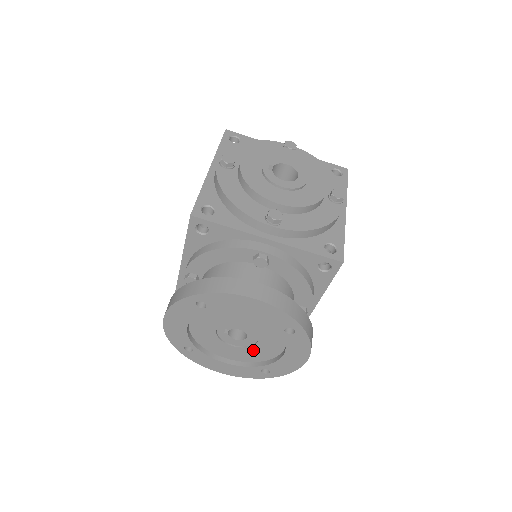
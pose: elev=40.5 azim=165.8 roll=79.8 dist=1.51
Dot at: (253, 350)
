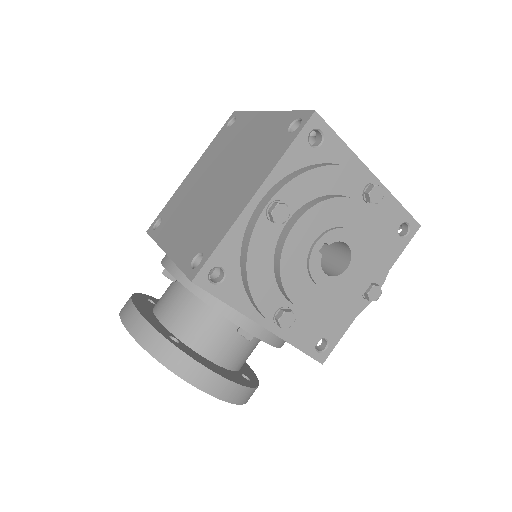
Dot at: occluded
